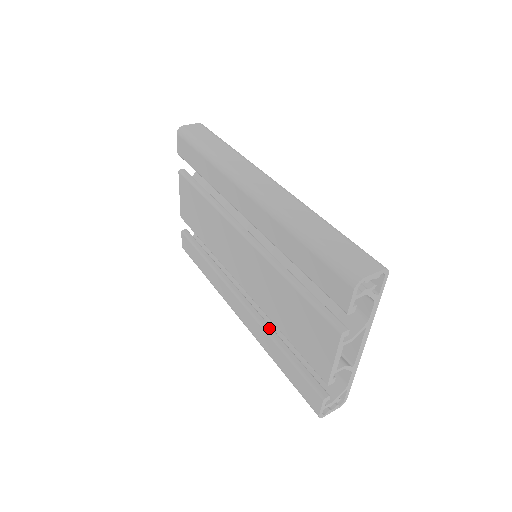
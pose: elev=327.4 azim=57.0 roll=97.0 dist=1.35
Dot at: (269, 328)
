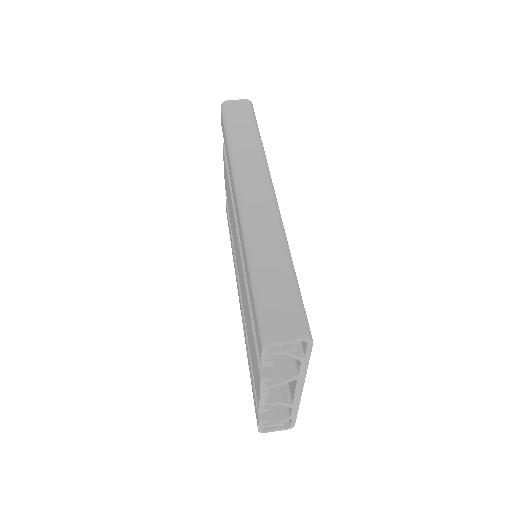
Dot at: occluded
